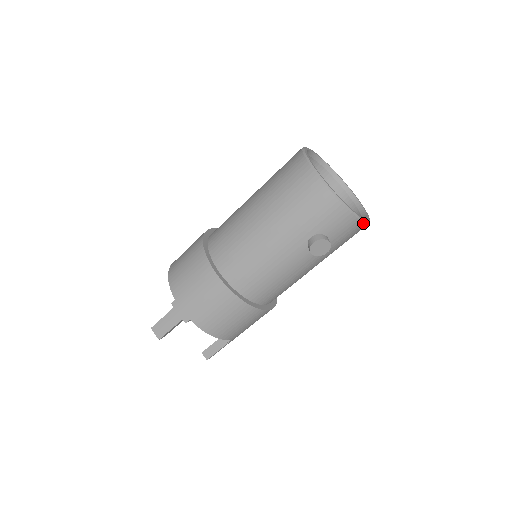
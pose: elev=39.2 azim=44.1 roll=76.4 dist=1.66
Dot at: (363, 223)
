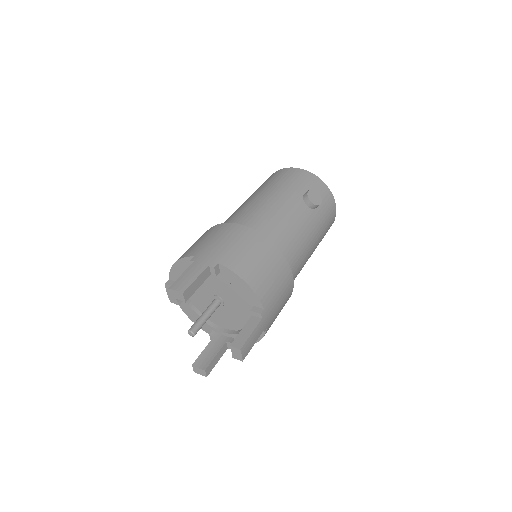
Dot at: (333, 199)
